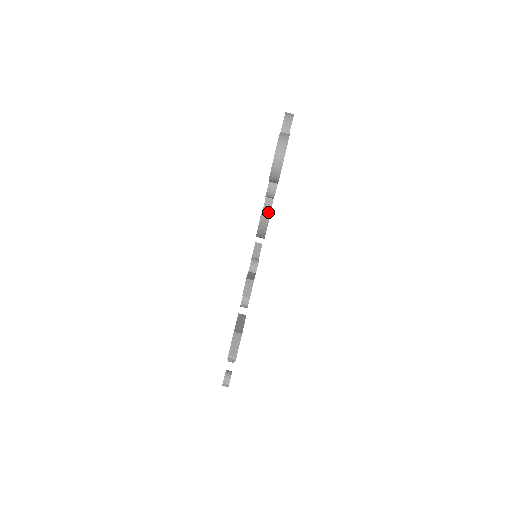
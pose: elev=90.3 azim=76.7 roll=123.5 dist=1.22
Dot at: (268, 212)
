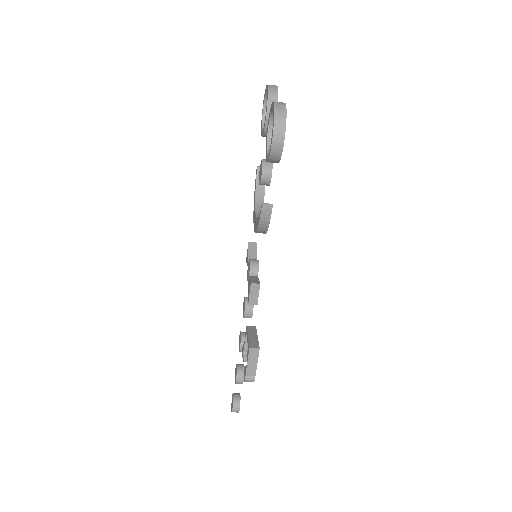
Dot at: occluded
